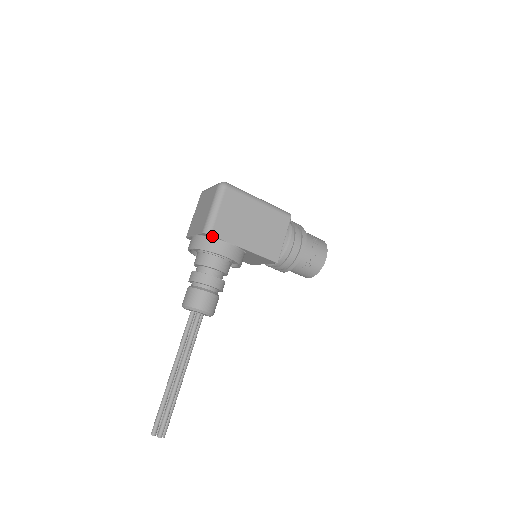
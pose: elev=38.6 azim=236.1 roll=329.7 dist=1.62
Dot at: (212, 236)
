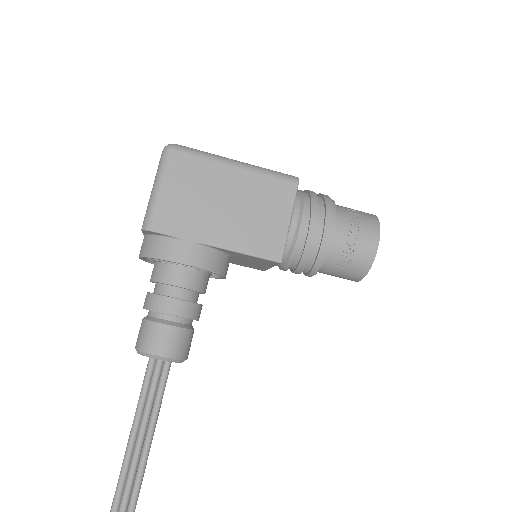
Dot at: (156, 233)
